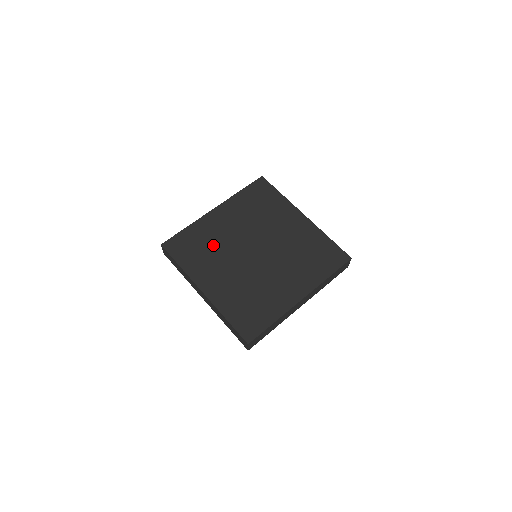
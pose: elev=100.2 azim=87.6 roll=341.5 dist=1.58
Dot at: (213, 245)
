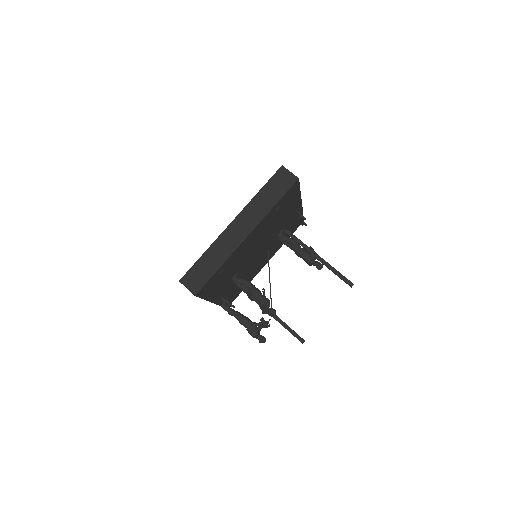
Dot at: occluded
